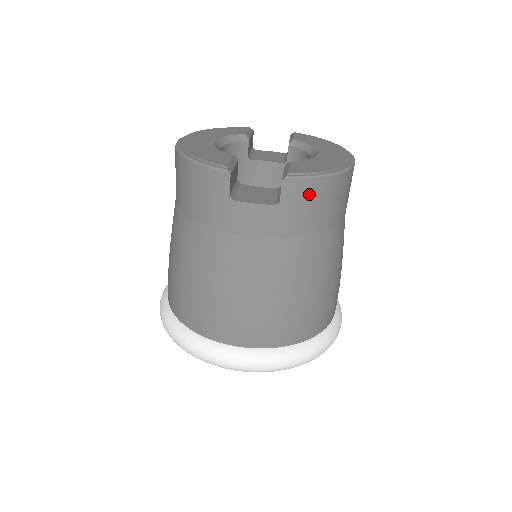
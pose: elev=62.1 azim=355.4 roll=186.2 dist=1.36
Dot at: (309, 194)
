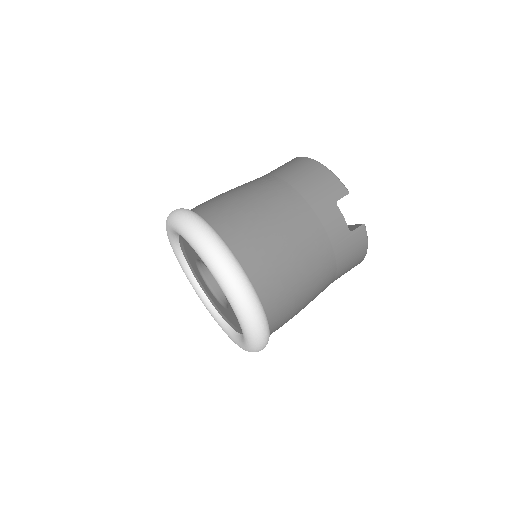
Dot at: (359, 245)
